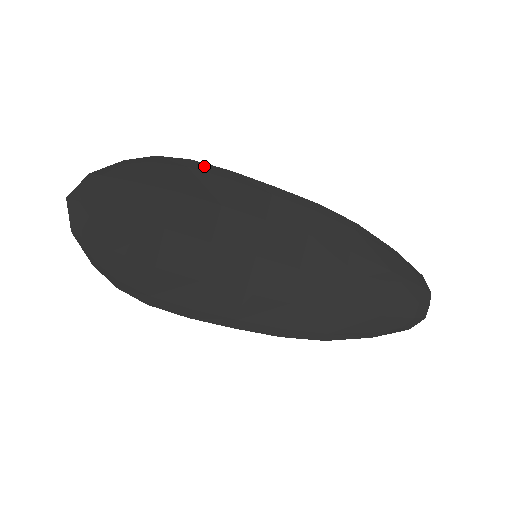
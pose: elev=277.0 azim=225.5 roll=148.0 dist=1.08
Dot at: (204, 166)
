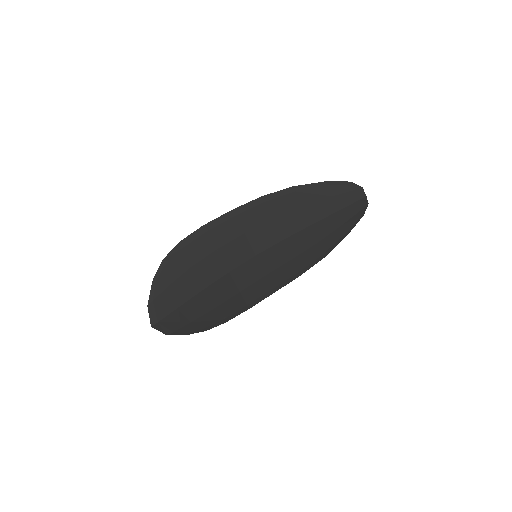
Dot at: (189, 238)
